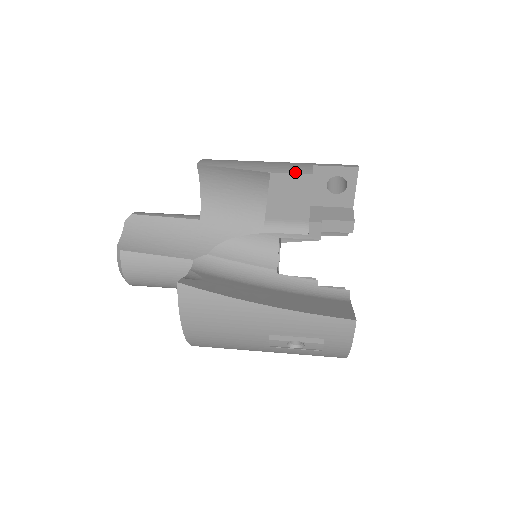
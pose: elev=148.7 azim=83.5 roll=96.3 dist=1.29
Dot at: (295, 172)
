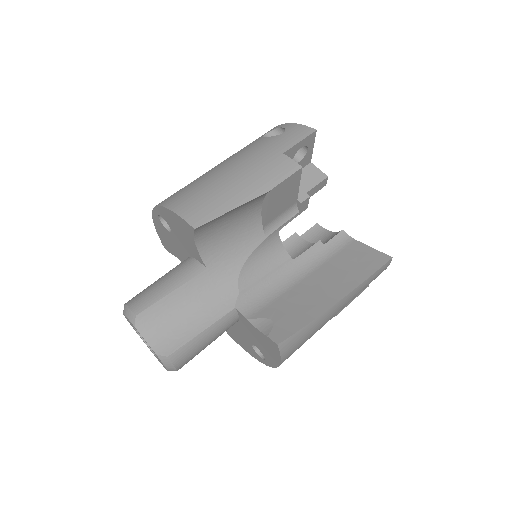
Dot at: (287, 175)
